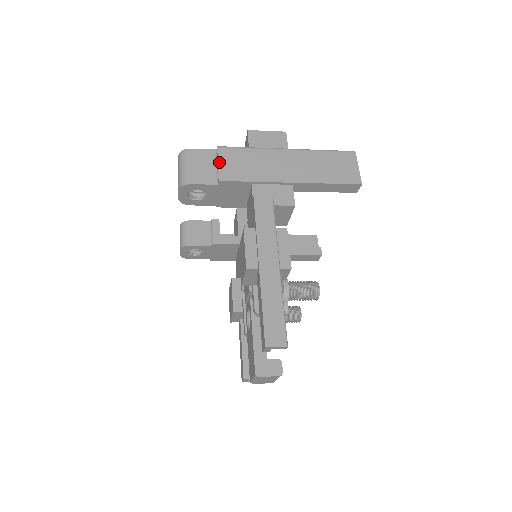
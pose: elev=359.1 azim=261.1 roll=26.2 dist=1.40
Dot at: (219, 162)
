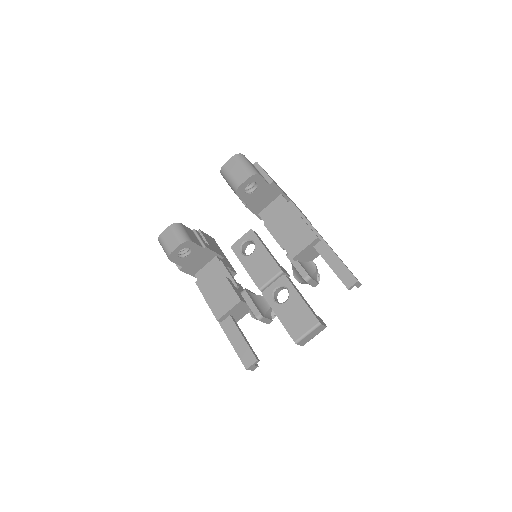
Dot at: occluded
